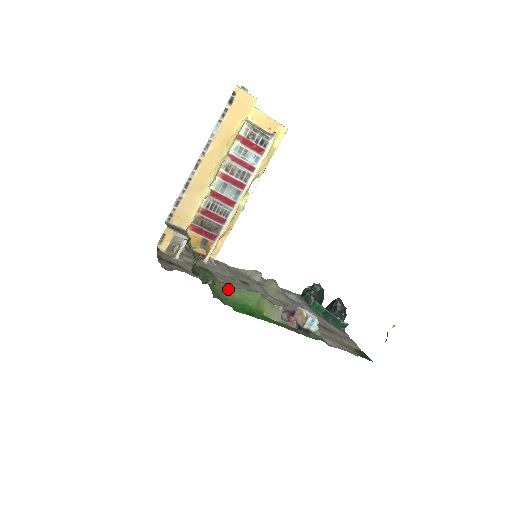
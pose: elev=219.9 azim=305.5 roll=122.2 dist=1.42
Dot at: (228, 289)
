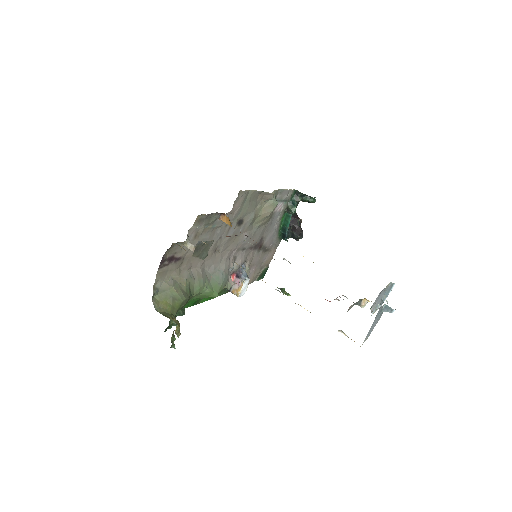
Dot at: occluded
